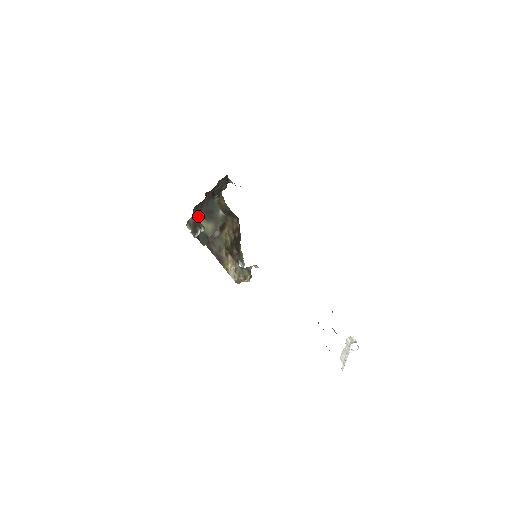
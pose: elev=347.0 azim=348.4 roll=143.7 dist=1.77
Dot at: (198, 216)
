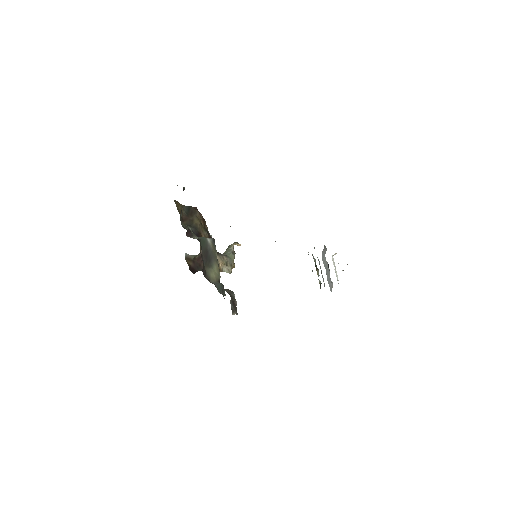
Dot at: (205, 273)
